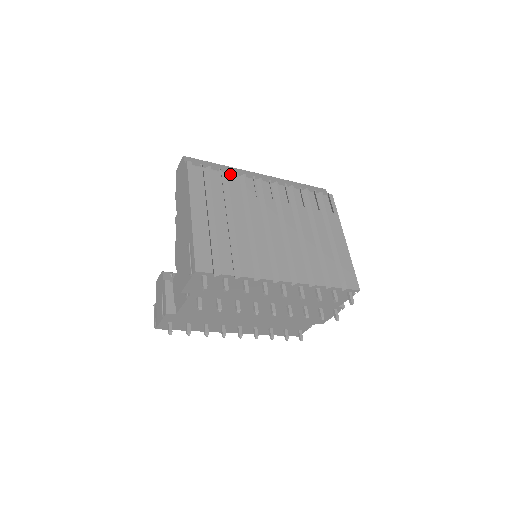
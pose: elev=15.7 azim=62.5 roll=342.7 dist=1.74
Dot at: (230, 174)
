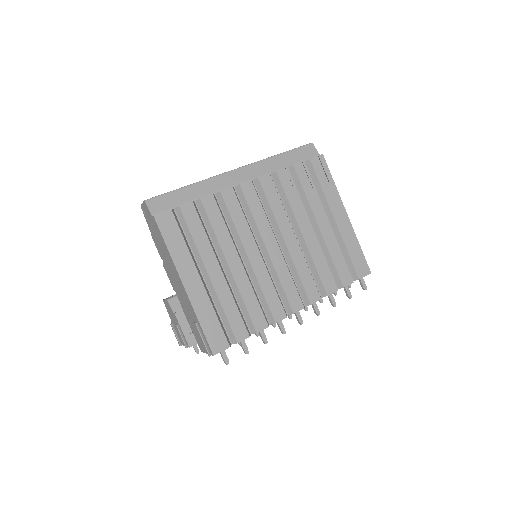
Dot at: (204, 197)
